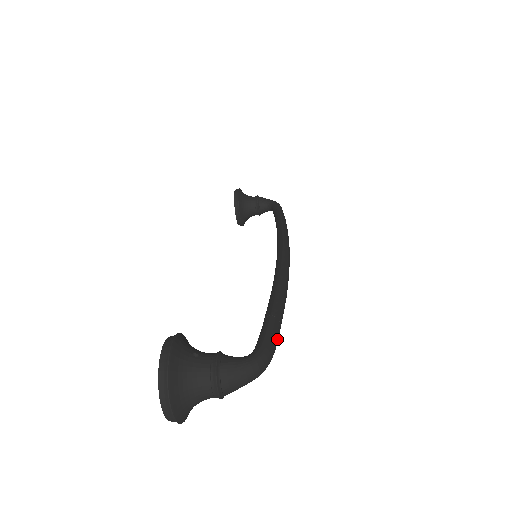
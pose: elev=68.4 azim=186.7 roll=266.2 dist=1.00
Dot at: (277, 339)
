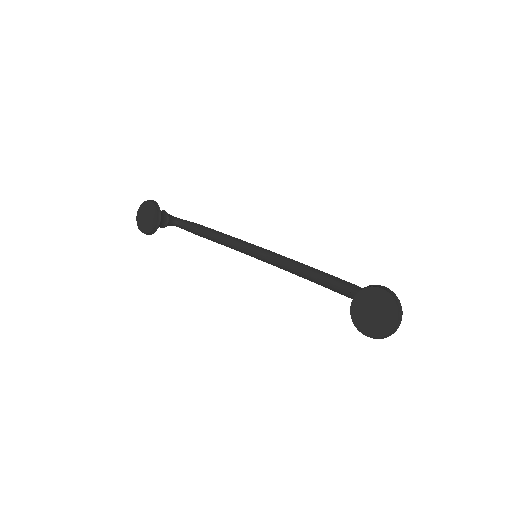
Dot at: occluded
